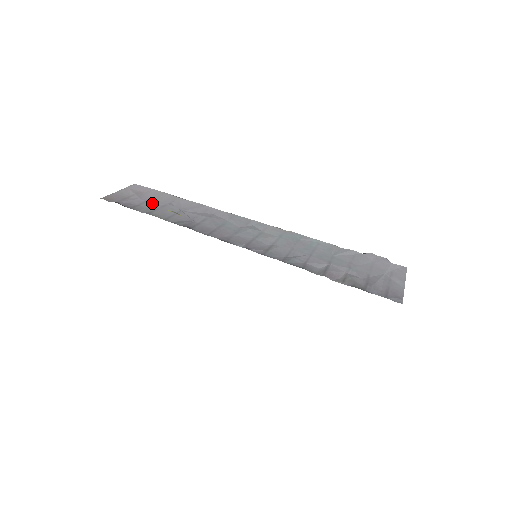
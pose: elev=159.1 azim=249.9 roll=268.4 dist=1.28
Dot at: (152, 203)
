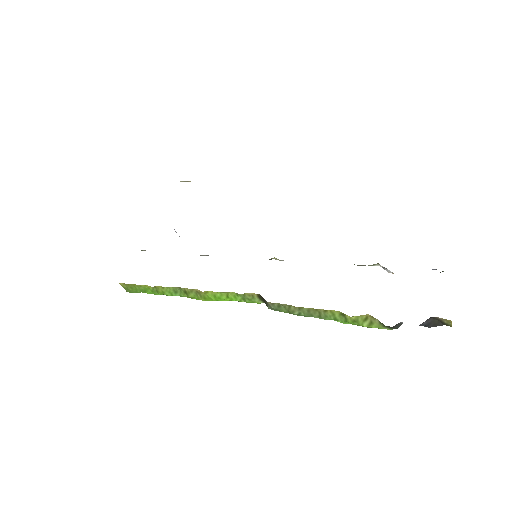
Dot at: occluded
